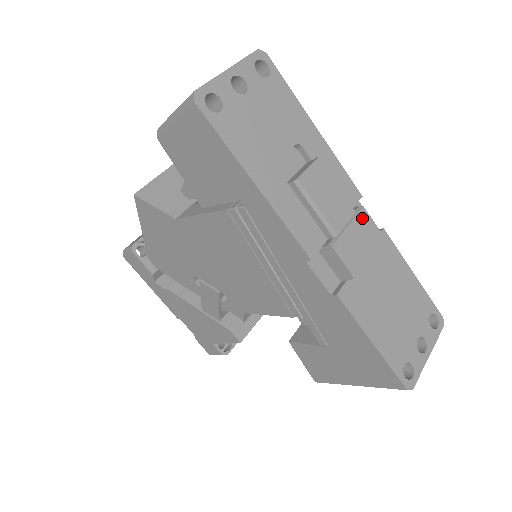
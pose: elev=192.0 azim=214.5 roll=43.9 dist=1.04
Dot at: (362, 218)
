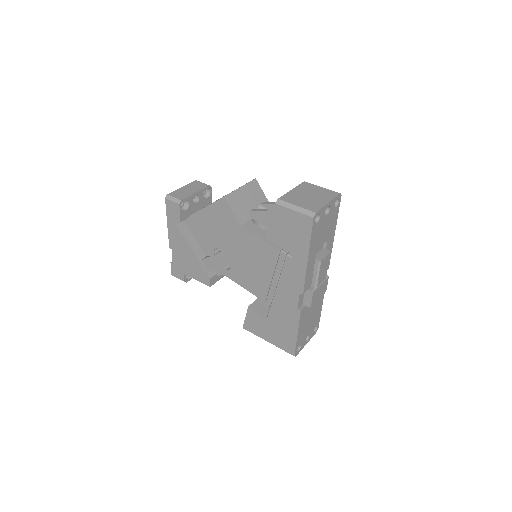
Dot at: (326, 281)
